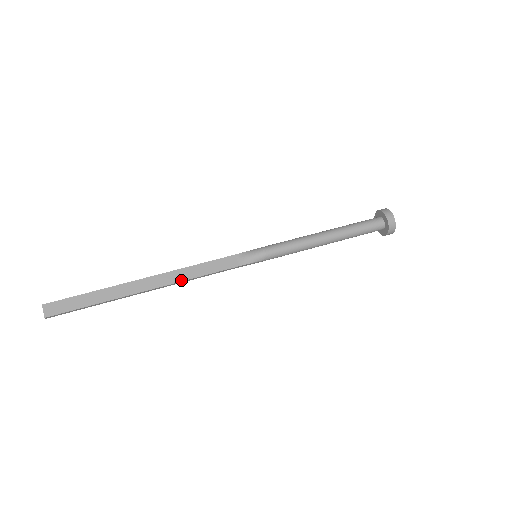
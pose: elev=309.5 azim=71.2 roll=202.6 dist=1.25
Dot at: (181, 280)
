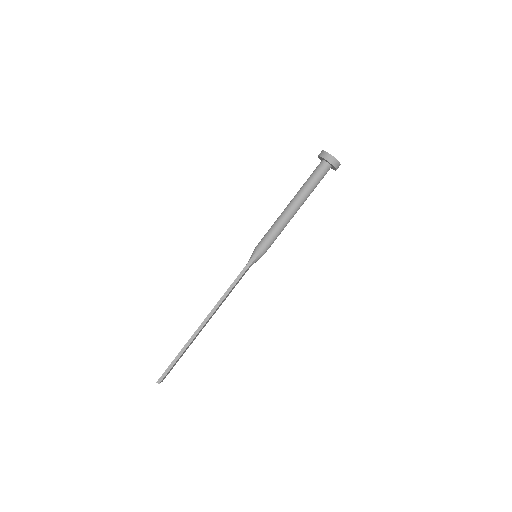
Dot at: occluded
